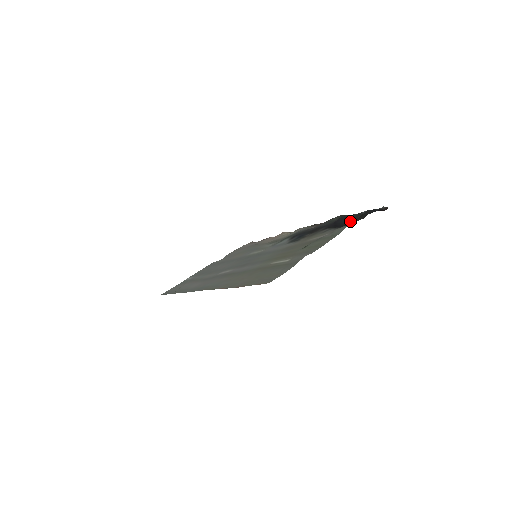
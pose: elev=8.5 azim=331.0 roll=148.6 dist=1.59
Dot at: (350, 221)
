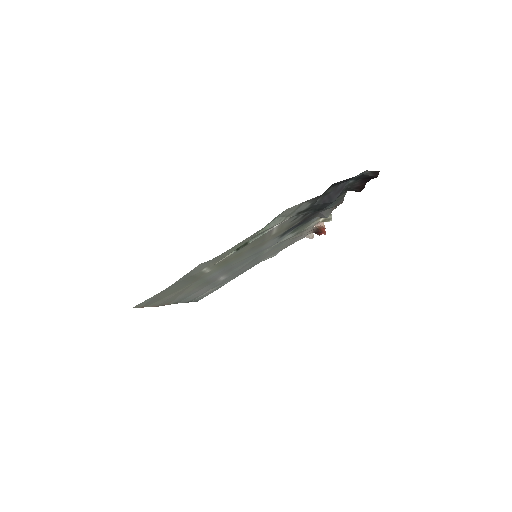
Dot at: occluded
